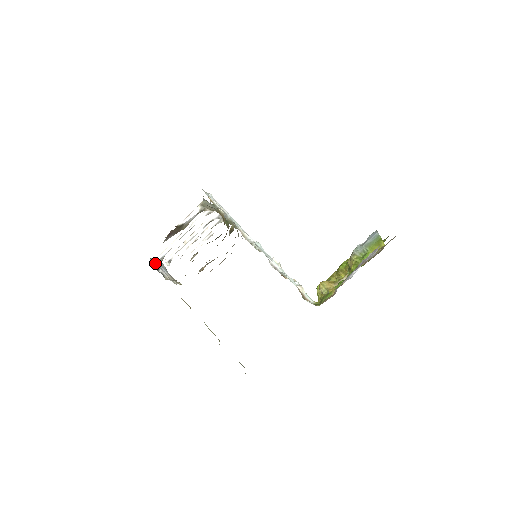
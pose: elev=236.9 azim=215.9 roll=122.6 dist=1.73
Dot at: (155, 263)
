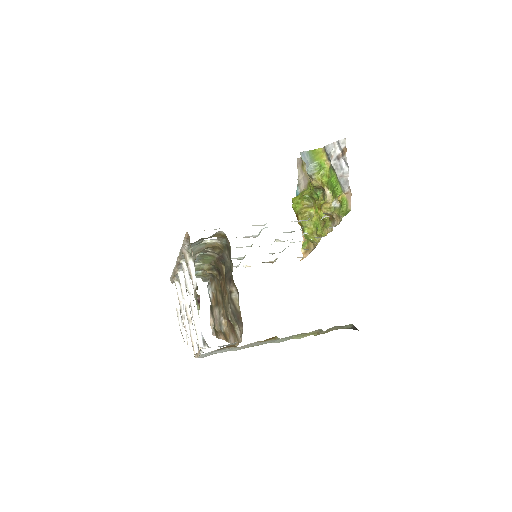
Dot at: occluded
